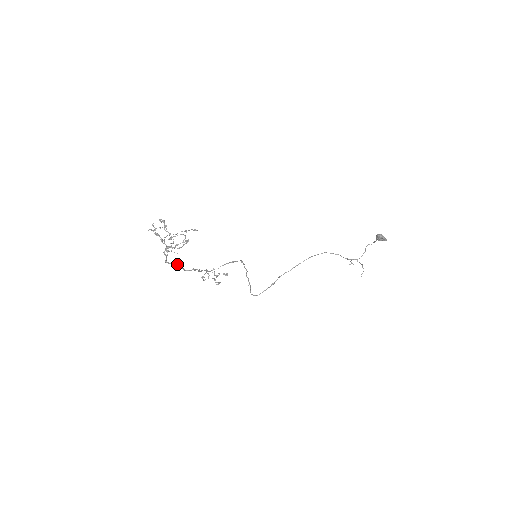
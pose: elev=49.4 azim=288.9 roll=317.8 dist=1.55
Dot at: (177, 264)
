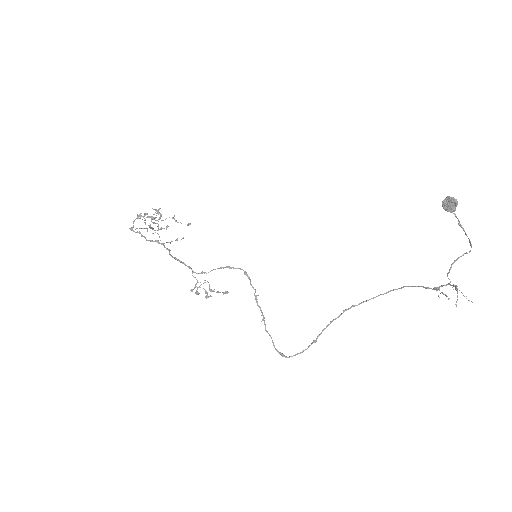
Dot at: (140, 232)
